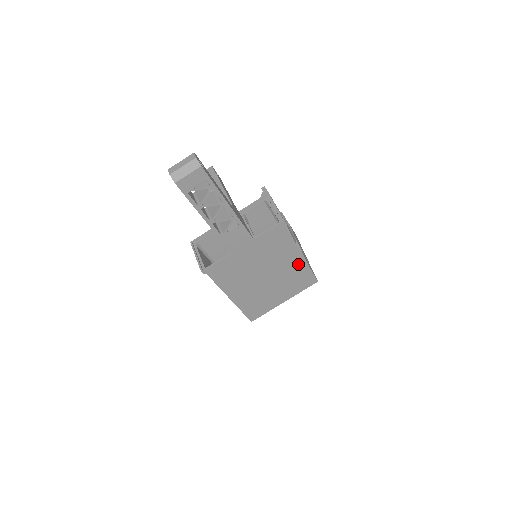
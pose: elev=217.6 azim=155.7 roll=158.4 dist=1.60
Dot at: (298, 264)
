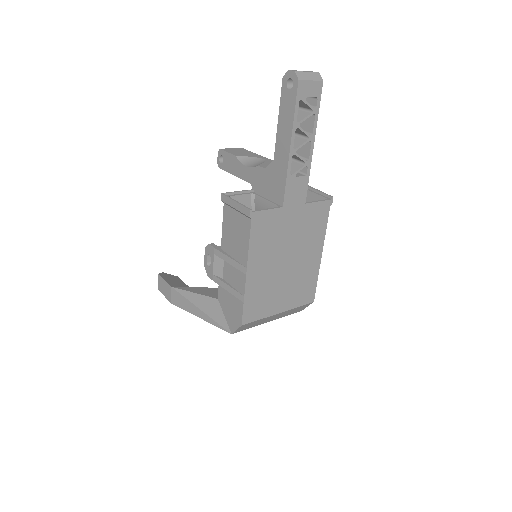
Dot at: (314, 265)
